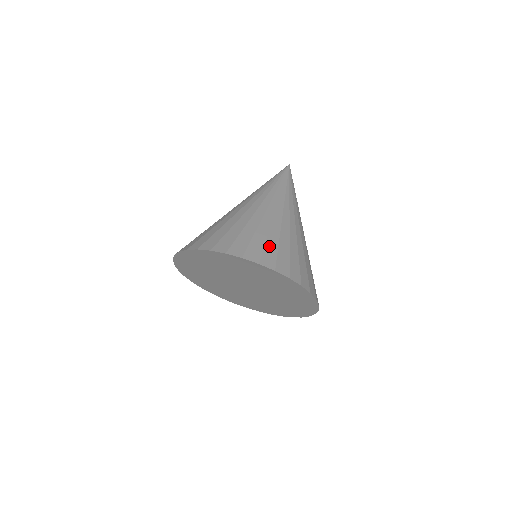
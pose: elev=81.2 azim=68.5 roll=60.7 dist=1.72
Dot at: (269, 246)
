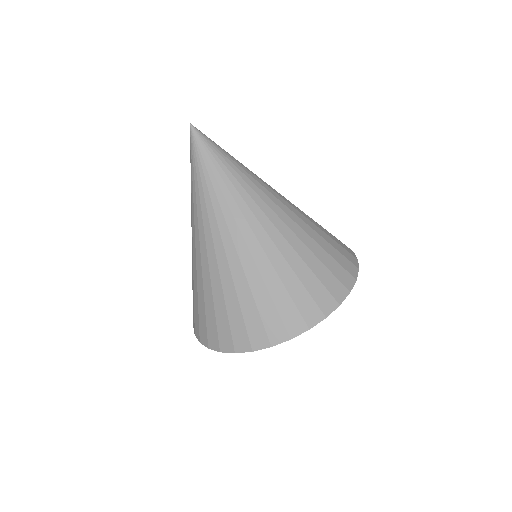
Dot at: (248, 315)
